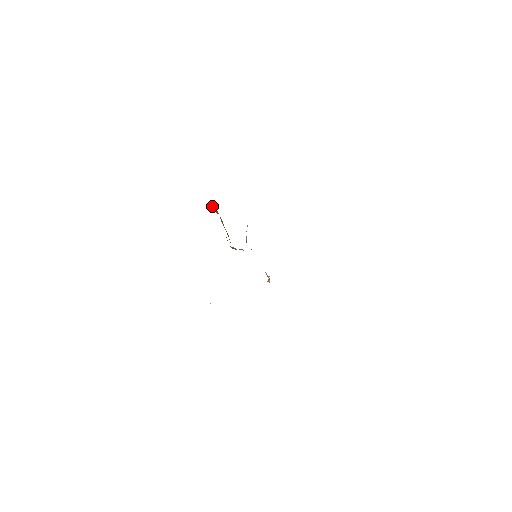
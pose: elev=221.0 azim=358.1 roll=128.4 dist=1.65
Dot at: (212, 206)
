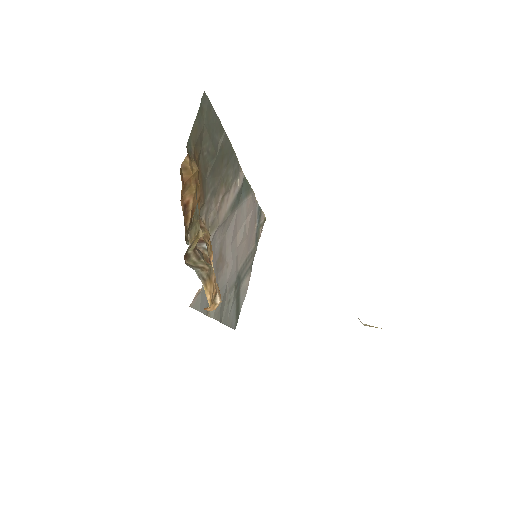
Dot at: (182, 163)
